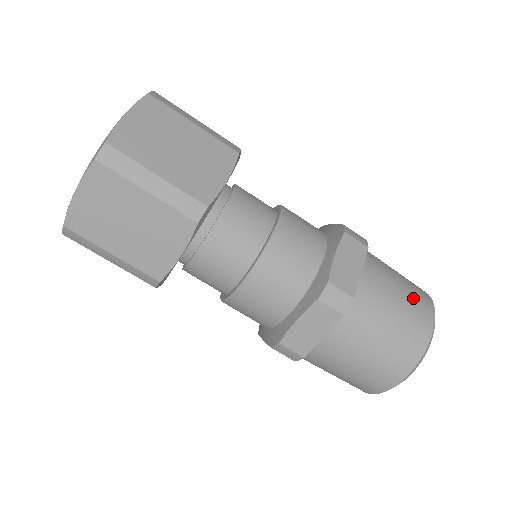
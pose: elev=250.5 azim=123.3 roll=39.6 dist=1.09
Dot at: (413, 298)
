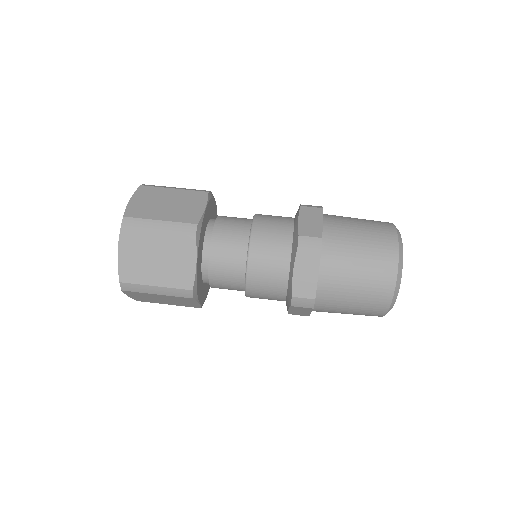
Dot at: (373, 225)
